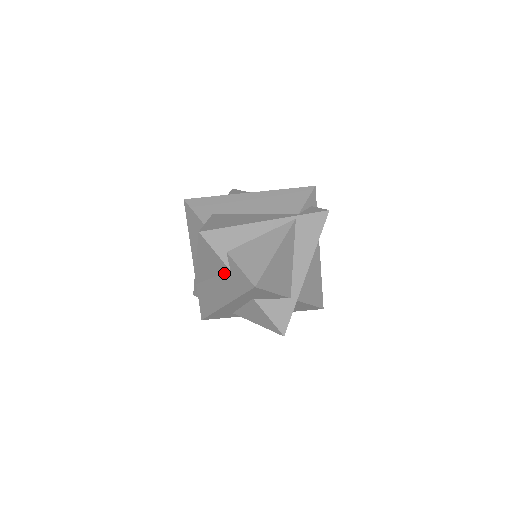
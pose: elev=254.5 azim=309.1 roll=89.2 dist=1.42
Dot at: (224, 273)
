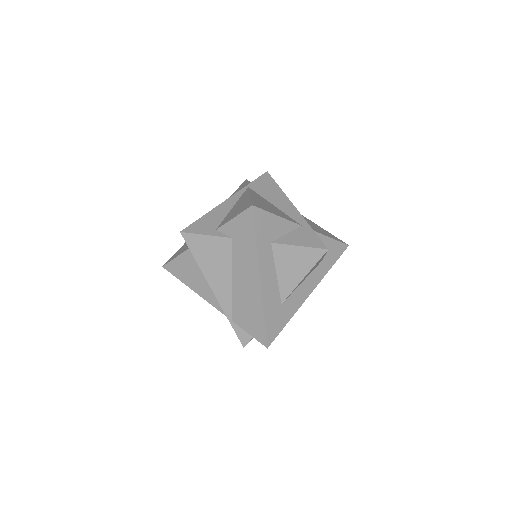
Dot at: (231, 252)
